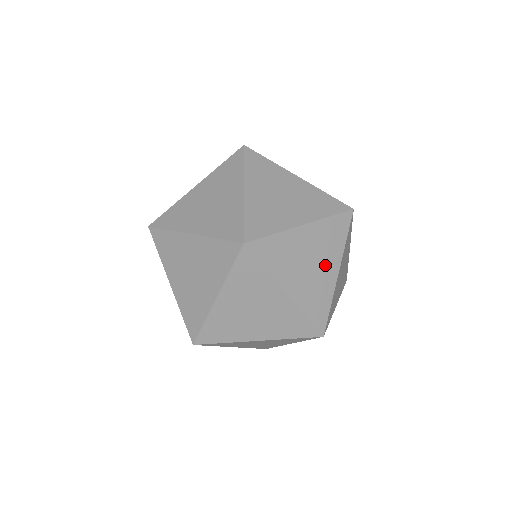
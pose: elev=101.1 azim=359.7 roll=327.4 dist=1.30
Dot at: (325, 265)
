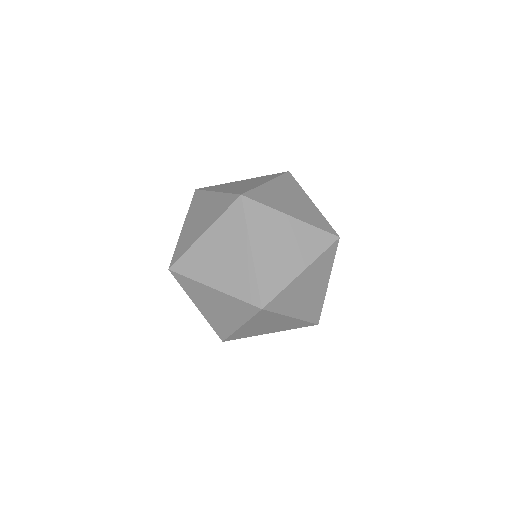
Dot at: (319, 285)
